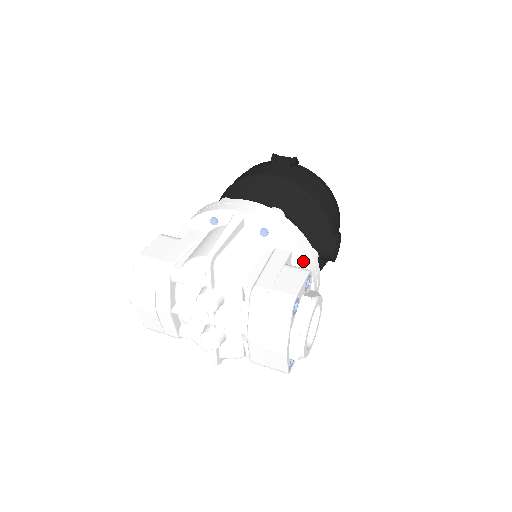
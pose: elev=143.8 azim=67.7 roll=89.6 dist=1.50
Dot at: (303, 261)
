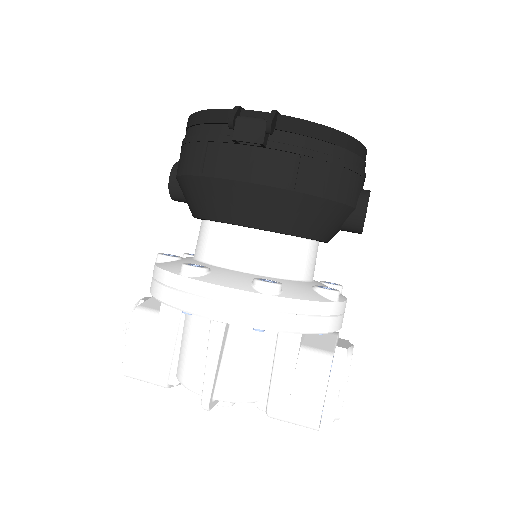
Dot at: occluded
